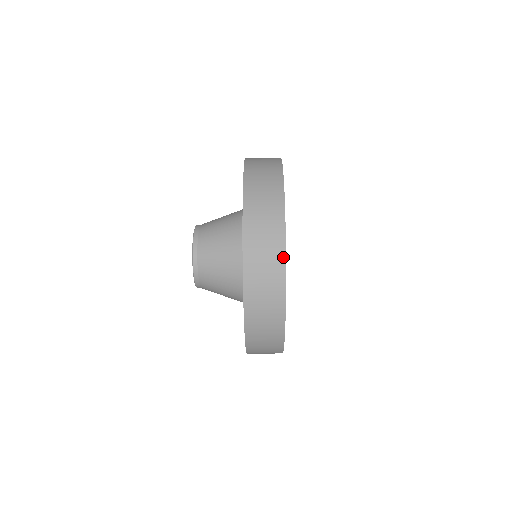
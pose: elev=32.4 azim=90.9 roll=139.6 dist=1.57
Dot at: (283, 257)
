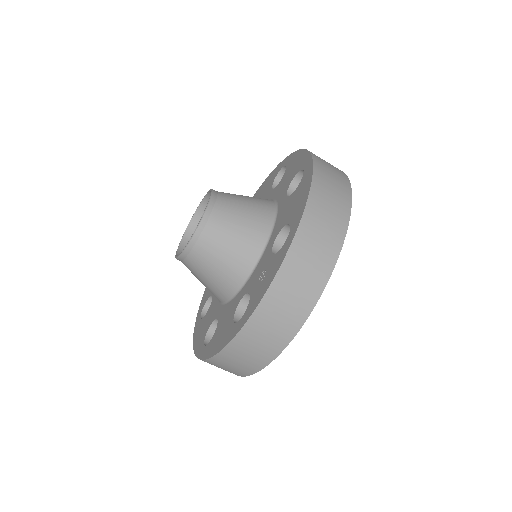
Dot at: occluded
